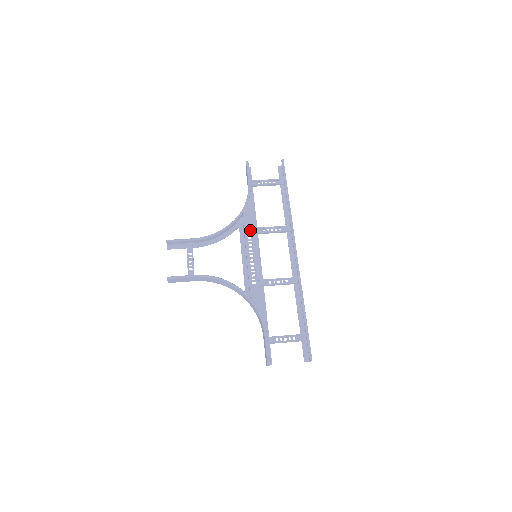
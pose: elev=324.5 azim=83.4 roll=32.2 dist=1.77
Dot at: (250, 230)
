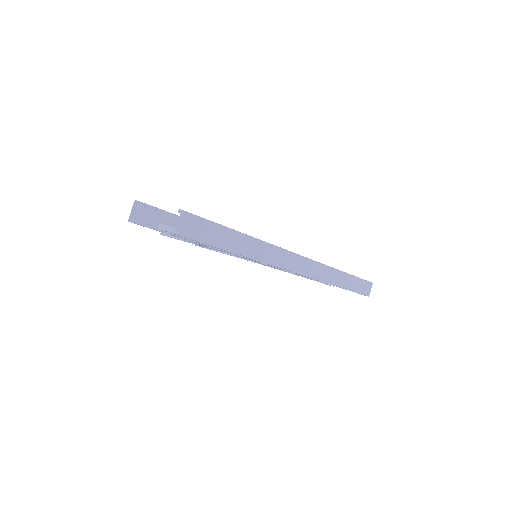
Dot at: occluded
